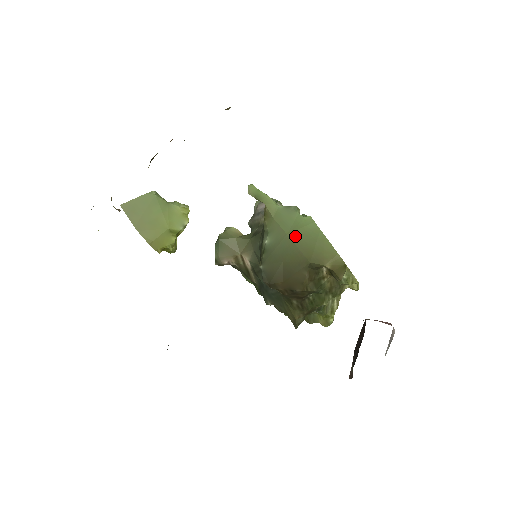
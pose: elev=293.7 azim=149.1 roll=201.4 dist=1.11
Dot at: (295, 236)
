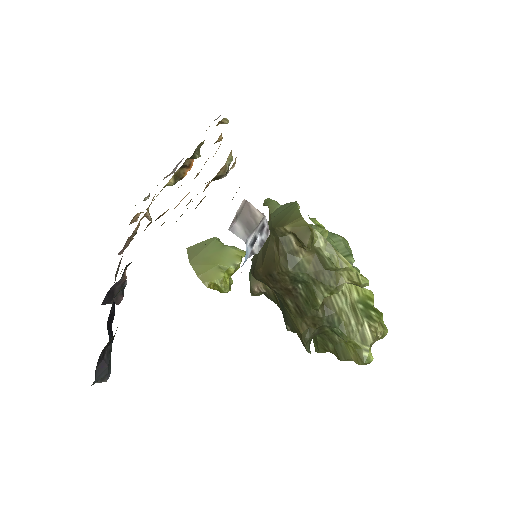
Dot at: (276, 217)
